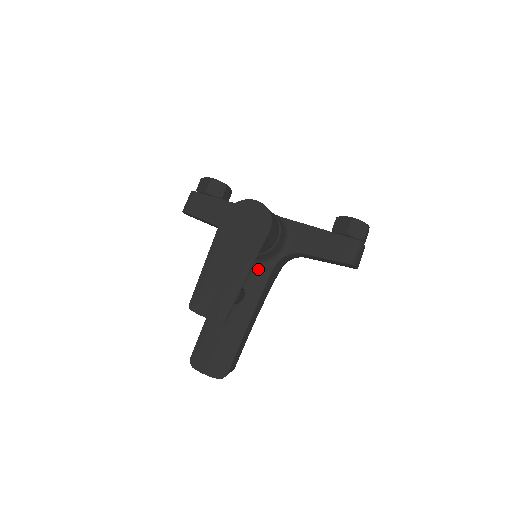
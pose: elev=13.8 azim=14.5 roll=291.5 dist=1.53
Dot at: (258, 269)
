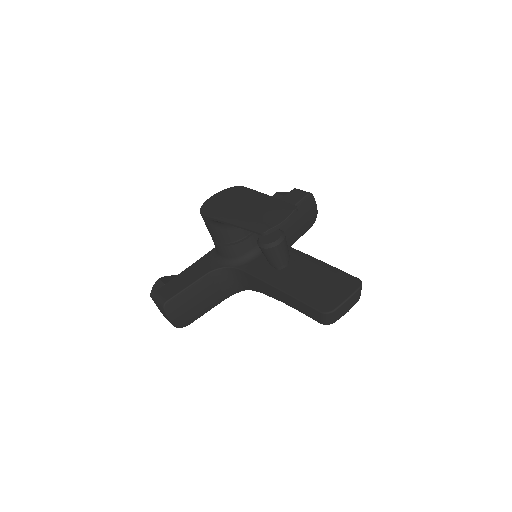
Dot at: occluded
